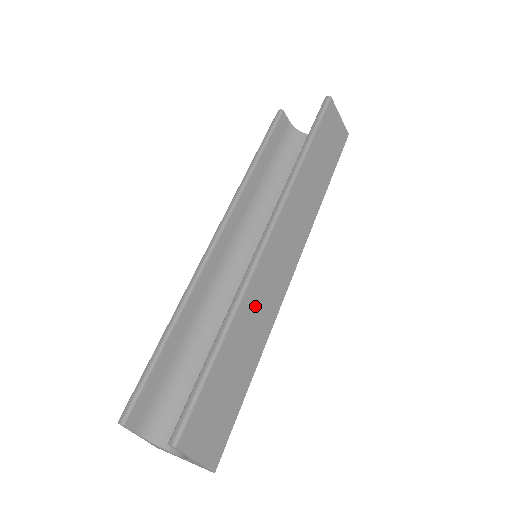
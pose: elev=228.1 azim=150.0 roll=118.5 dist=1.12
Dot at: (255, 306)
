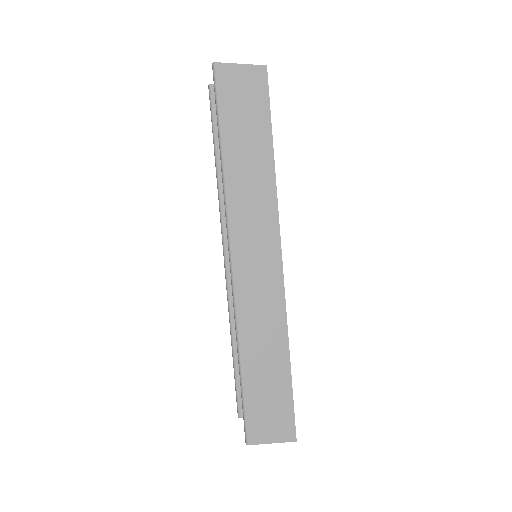
Dot at: (256, 320)
